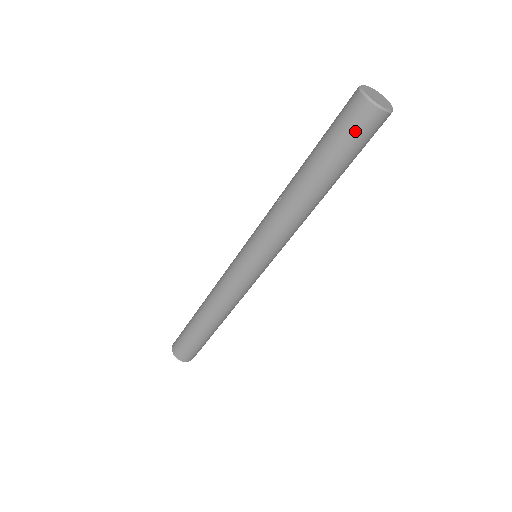
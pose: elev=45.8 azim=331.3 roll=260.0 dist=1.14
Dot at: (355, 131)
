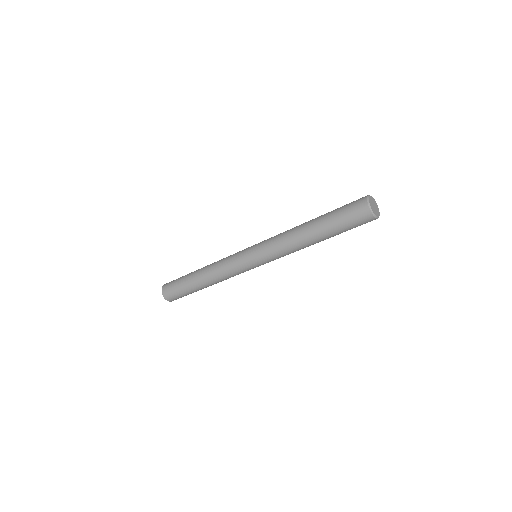
Dot at: (357, 224)
